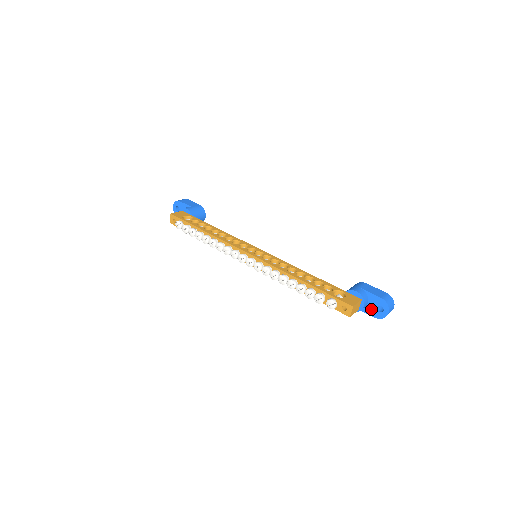
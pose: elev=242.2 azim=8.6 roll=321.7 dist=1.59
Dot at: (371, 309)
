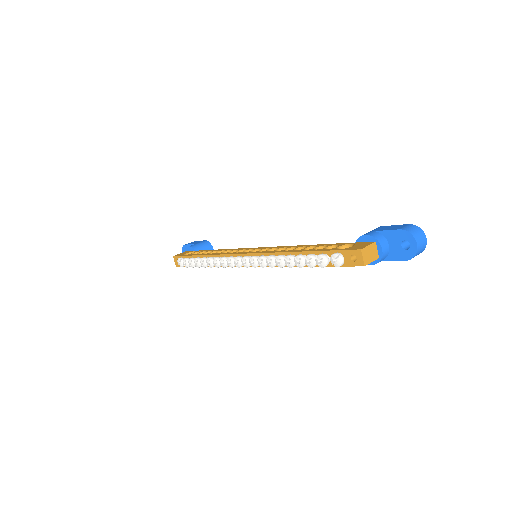
Dot at: (396, 252)
